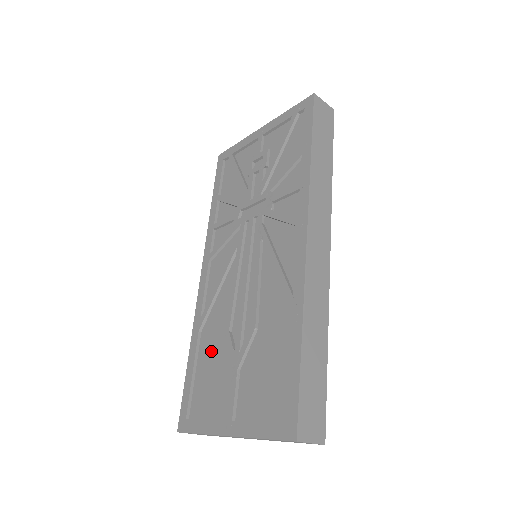
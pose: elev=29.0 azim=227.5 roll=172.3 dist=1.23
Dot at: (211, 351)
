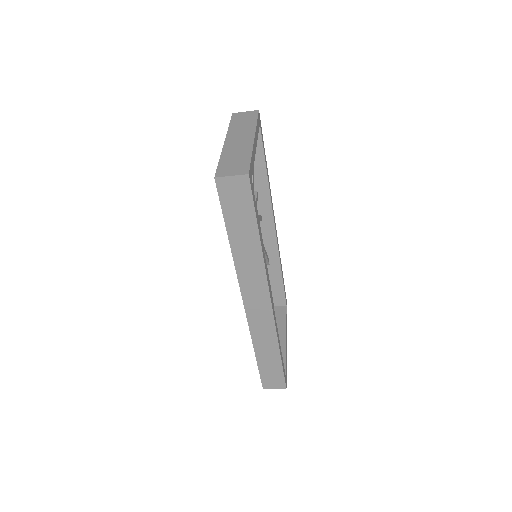
Dot at: occluded
